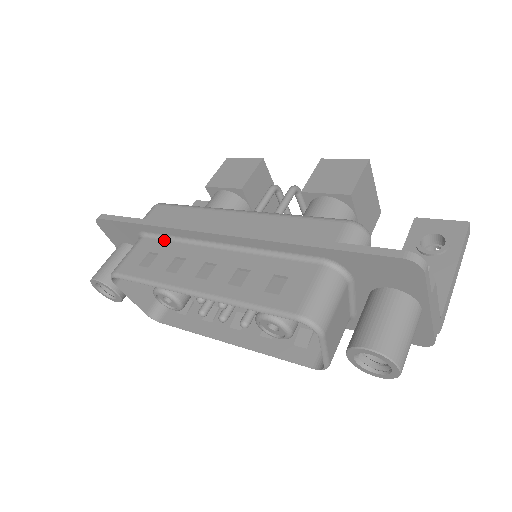
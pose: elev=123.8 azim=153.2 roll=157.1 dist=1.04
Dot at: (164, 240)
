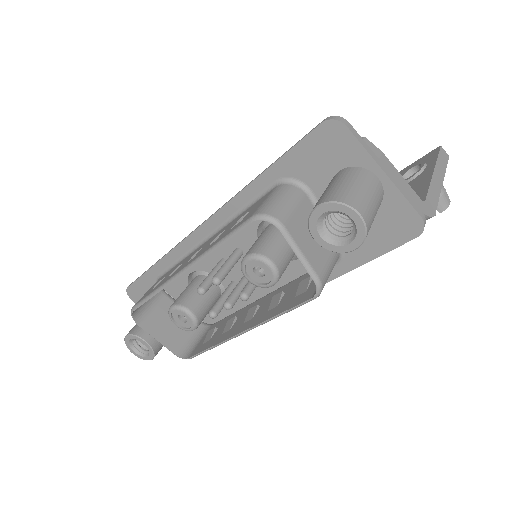
Dot at: (172, 268)
